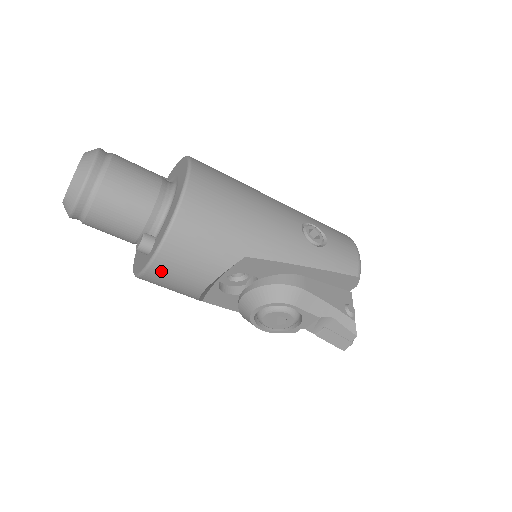
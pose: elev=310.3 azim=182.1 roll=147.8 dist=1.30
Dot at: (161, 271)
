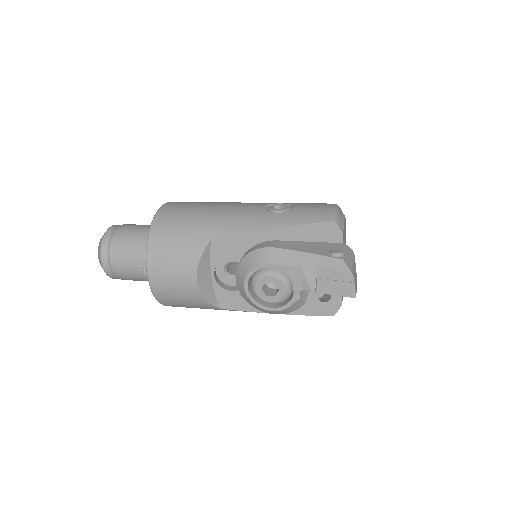
Dot at: (158, 280)
